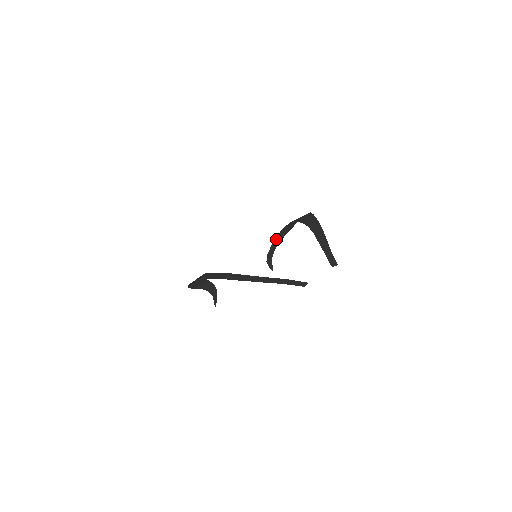
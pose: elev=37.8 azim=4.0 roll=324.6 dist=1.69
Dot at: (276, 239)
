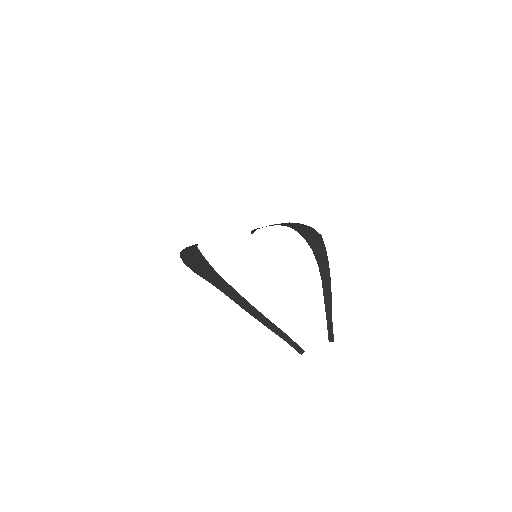
Dot at: occluded
